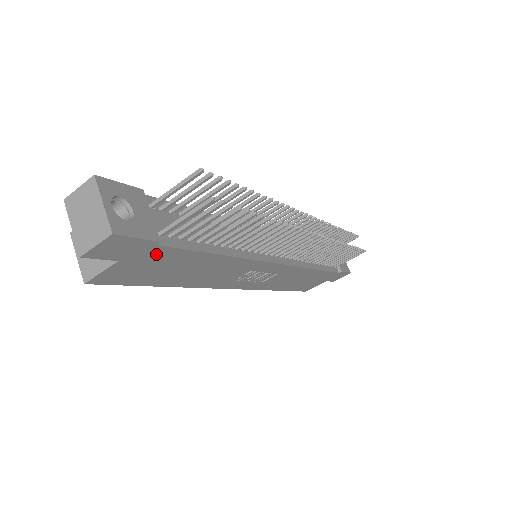
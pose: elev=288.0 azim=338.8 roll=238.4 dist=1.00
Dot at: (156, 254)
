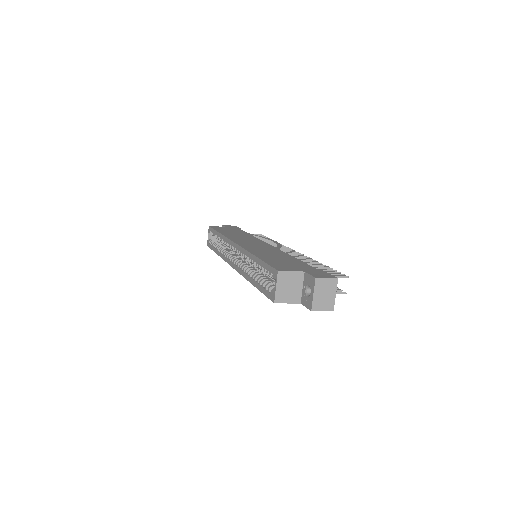
Dot at: occluded
